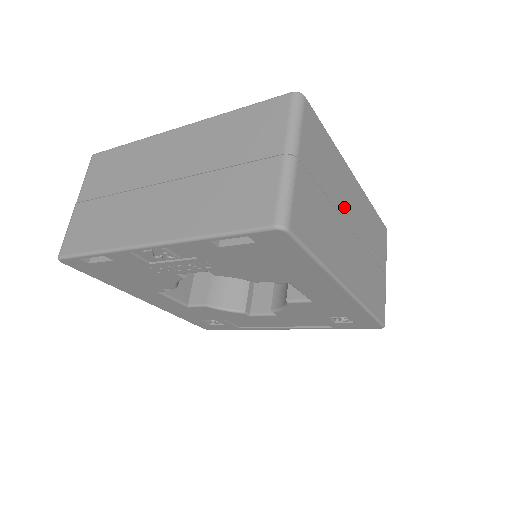
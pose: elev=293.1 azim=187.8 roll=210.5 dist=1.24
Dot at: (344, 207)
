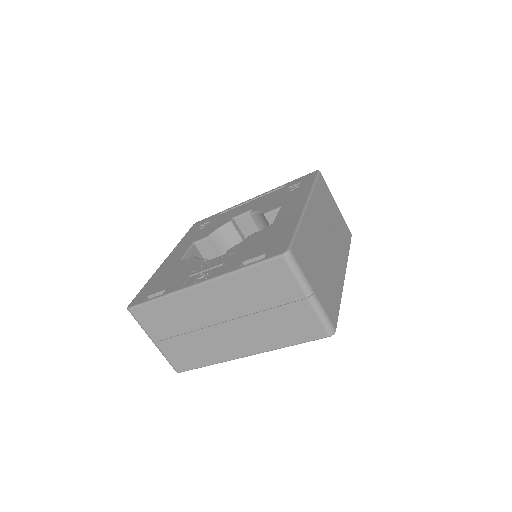
Dot at: (321, 242)
